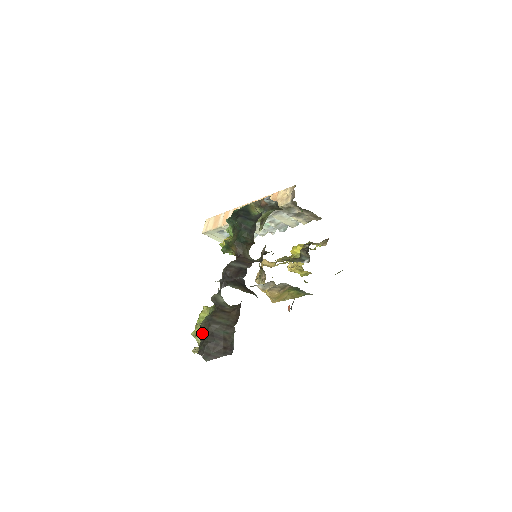
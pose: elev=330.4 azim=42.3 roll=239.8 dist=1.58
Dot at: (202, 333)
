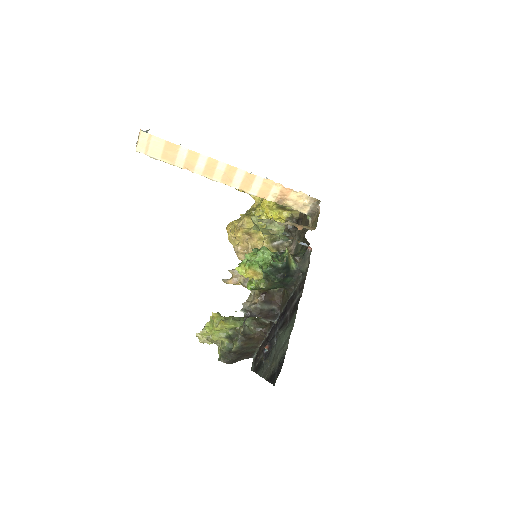
Dot at: (231, 353)
